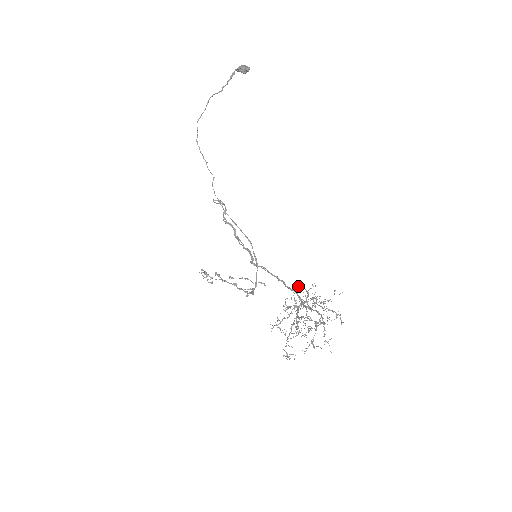
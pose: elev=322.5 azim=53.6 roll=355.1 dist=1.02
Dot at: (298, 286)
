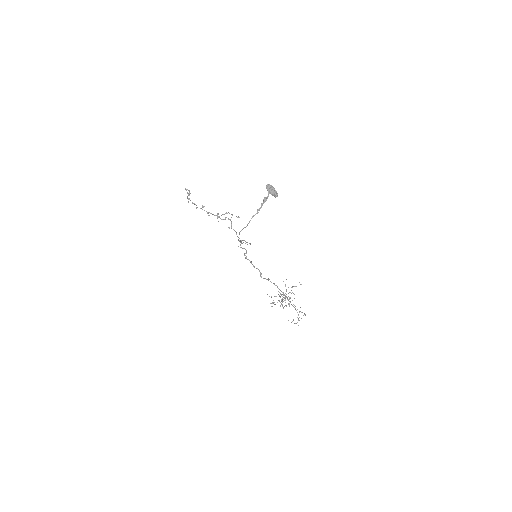
Dot at: occluded
